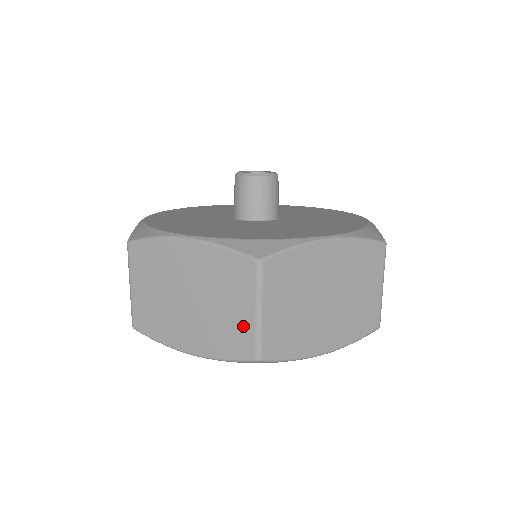
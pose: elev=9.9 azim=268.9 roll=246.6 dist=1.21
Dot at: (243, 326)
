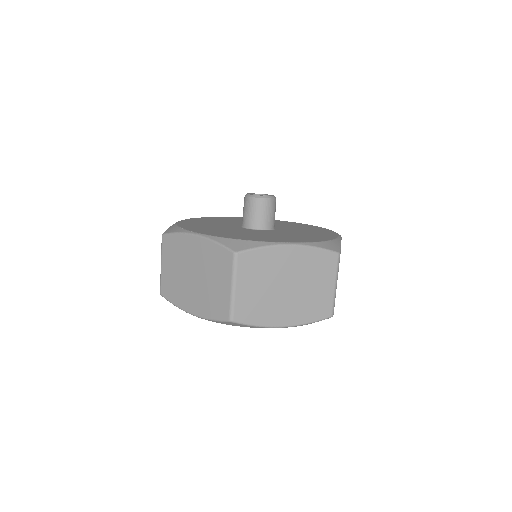
Dot at: (223, 297)
